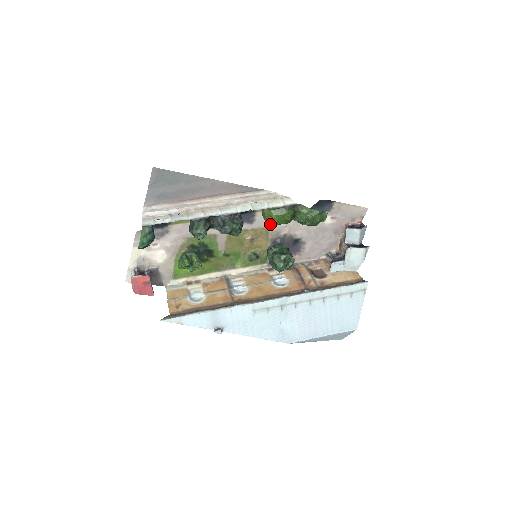
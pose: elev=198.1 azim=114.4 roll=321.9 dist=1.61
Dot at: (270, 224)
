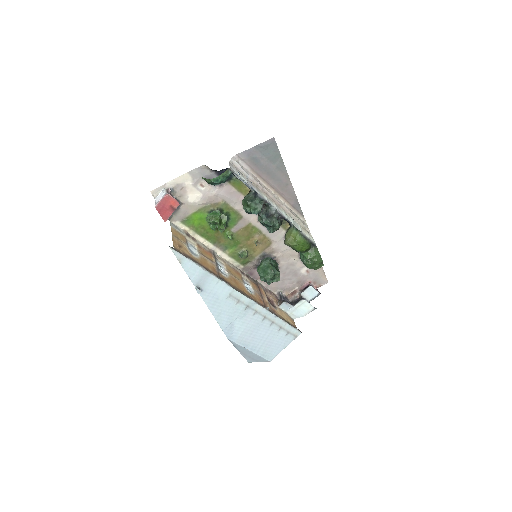
Dot at: (289, 243)
